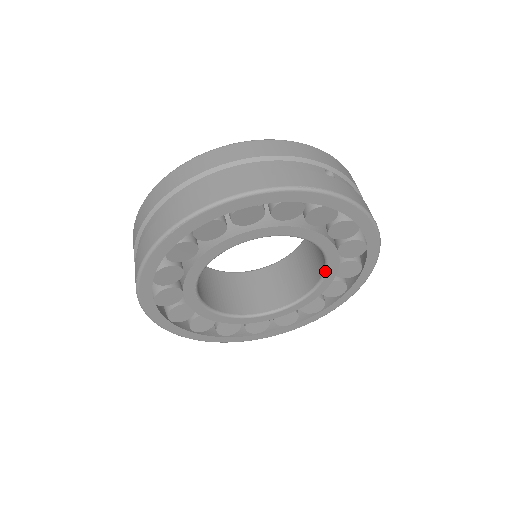
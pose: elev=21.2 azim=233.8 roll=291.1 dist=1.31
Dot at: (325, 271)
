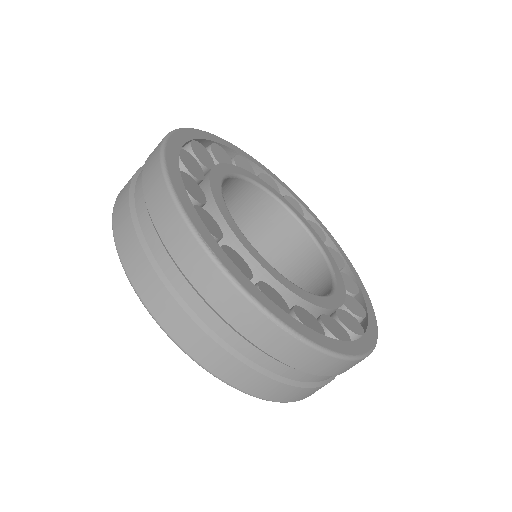
Dot at: (329, 263)
